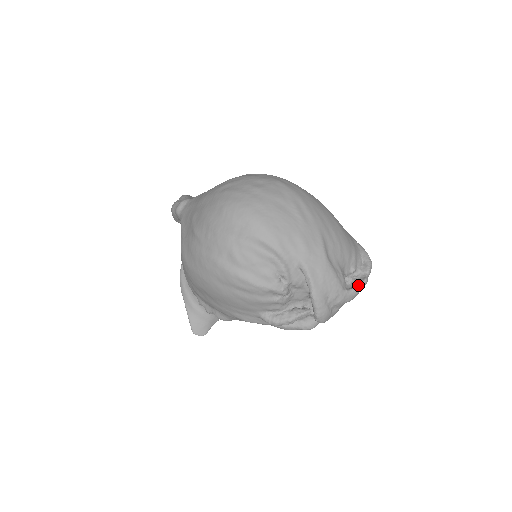
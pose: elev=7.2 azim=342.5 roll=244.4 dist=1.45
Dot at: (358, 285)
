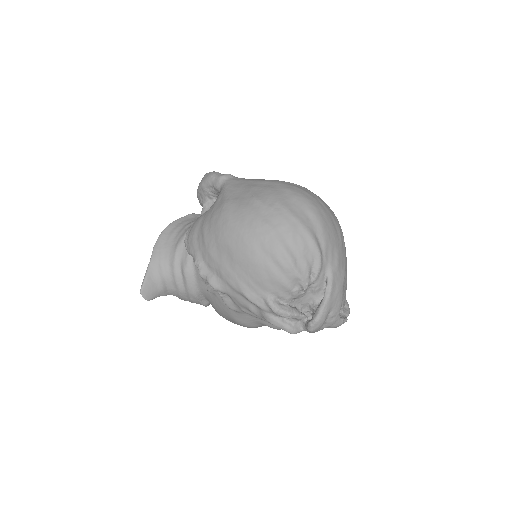
Dot at: (343, 319)
